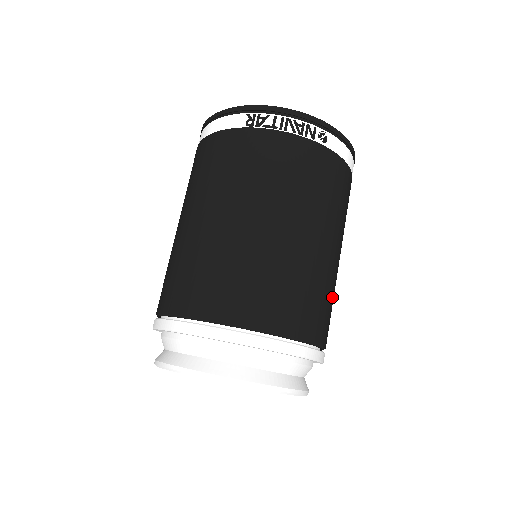
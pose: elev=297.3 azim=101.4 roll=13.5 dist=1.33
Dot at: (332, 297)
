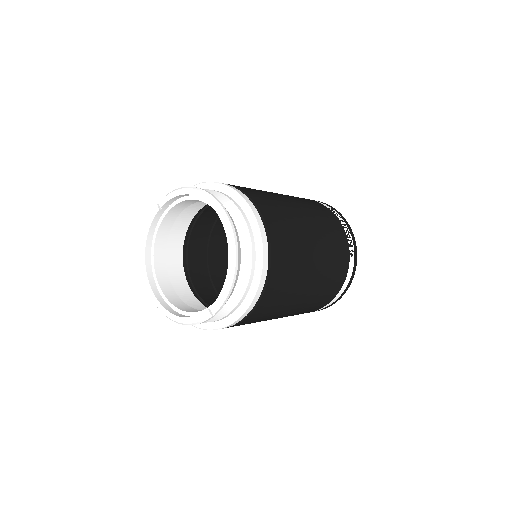
Dot at: (283, 302)
